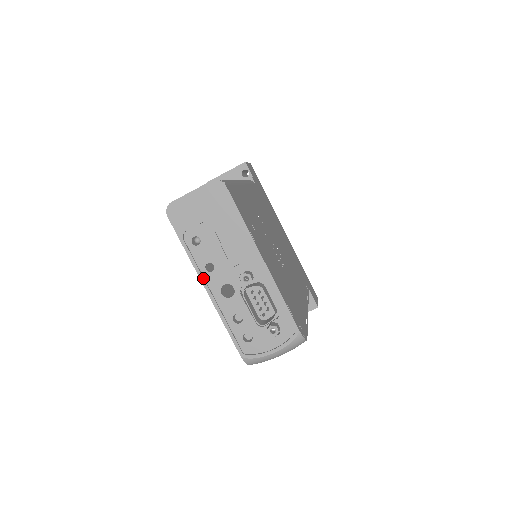
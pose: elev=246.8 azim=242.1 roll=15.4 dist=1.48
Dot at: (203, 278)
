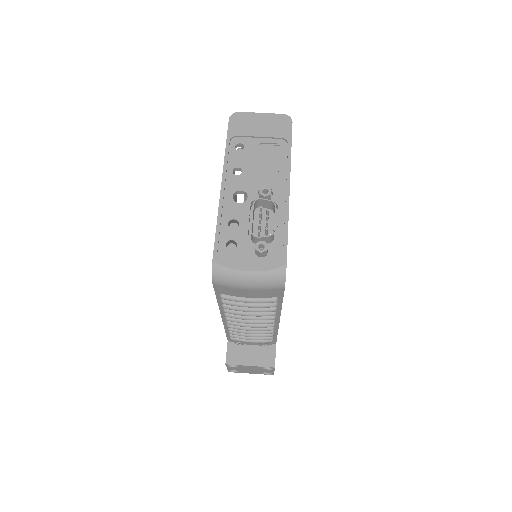
Dot at: (226, 175)
